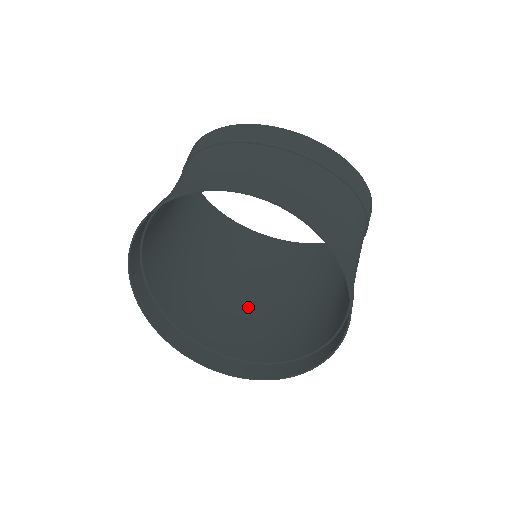
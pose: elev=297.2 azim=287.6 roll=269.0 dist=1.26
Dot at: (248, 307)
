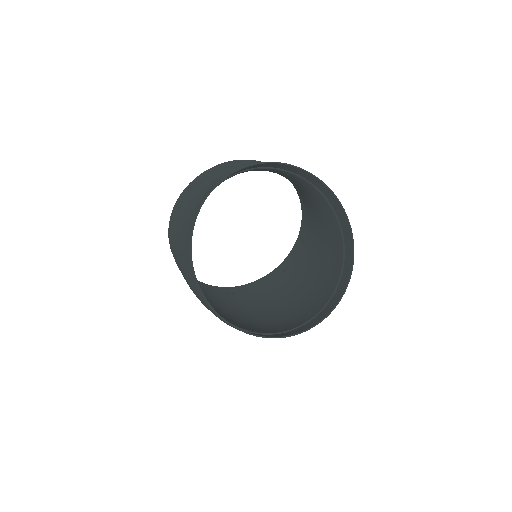
Dot at: (256, 319)
